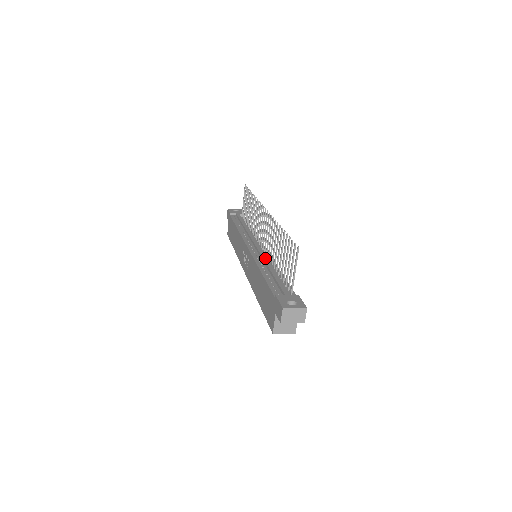
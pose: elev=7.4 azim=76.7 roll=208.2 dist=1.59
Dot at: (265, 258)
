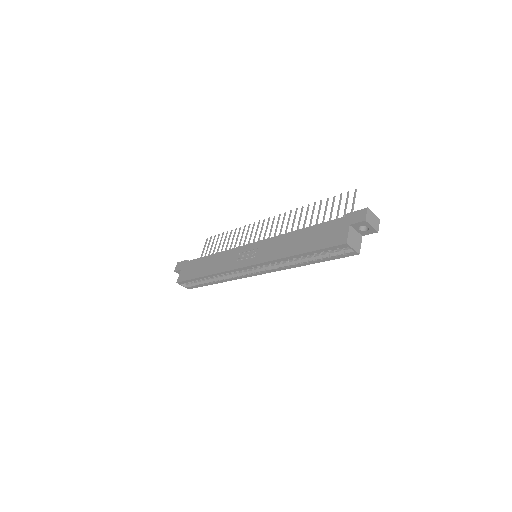
Dot at: occluded
